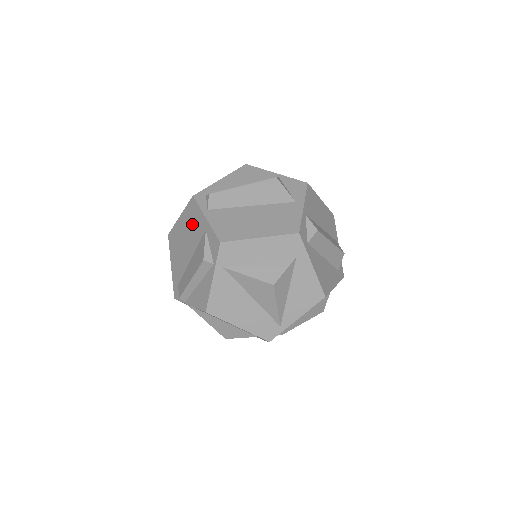
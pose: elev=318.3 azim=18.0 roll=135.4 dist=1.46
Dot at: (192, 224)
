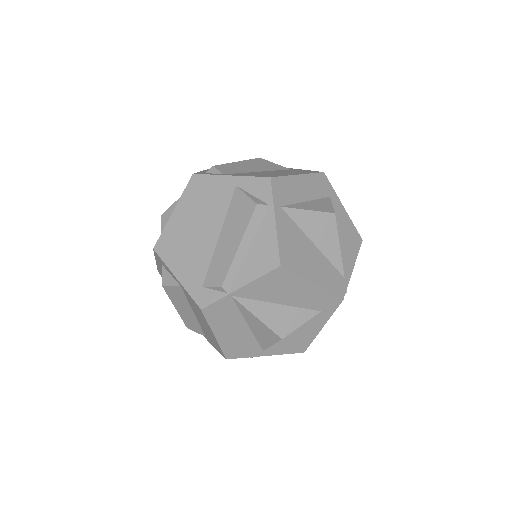
Dot at: (205, 199)
